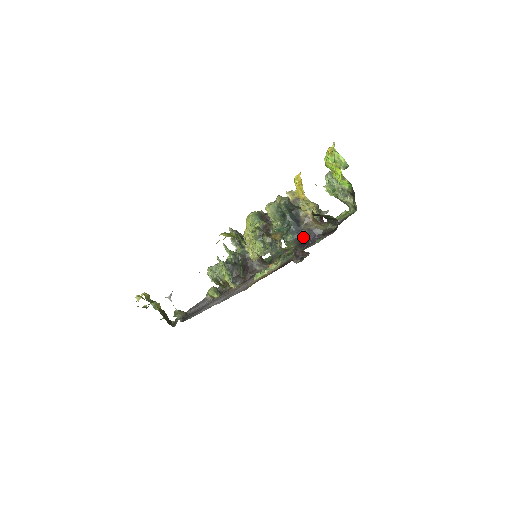
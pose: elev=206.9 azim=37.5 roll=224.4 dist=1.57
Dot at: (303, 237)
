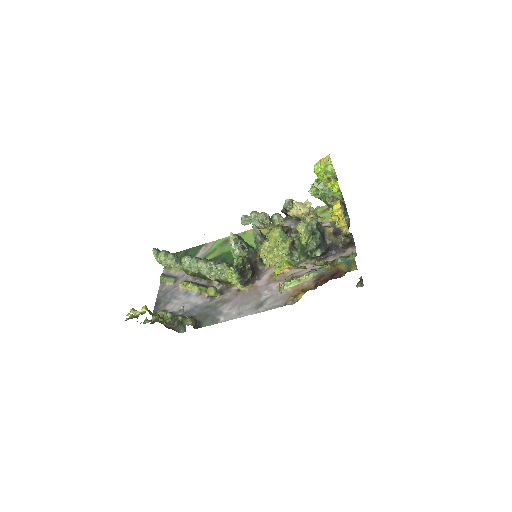
Dot at: (326, 250)
